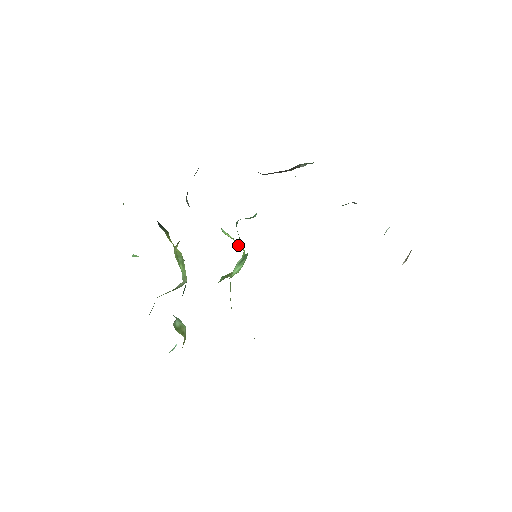
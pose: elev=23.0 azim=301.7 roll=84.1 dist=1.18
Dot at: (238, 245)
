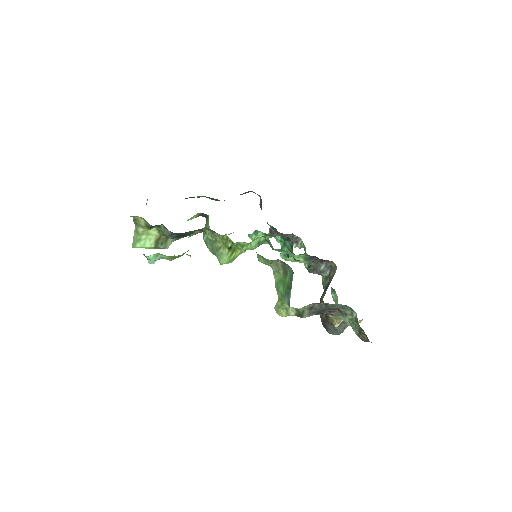
Dot at: occluded
